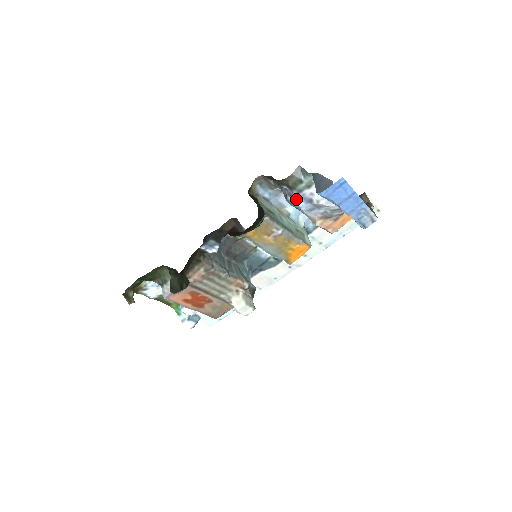
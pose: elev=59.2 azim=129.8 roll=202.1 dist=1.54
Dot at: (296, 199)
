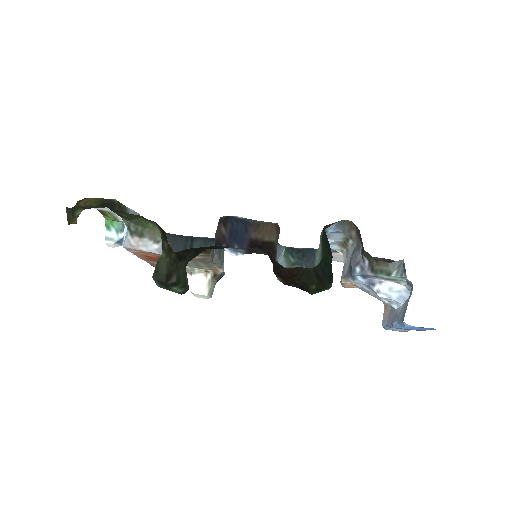
Dot at: (363, 276)
